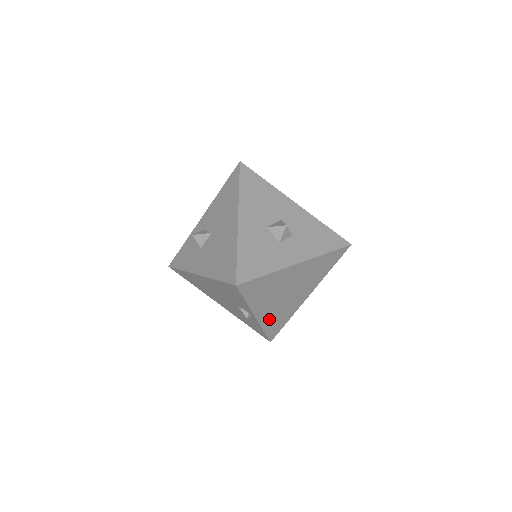
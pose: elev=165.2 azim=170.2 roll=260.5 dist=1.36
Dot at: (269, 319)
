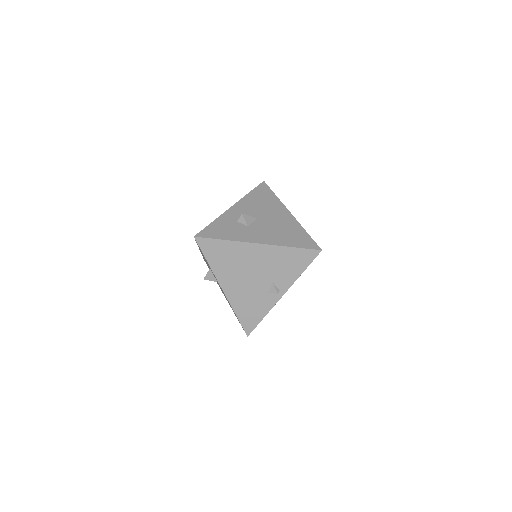
Dot at: occluded
